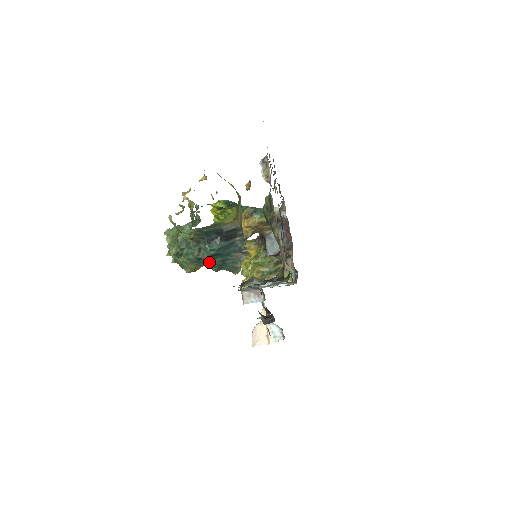
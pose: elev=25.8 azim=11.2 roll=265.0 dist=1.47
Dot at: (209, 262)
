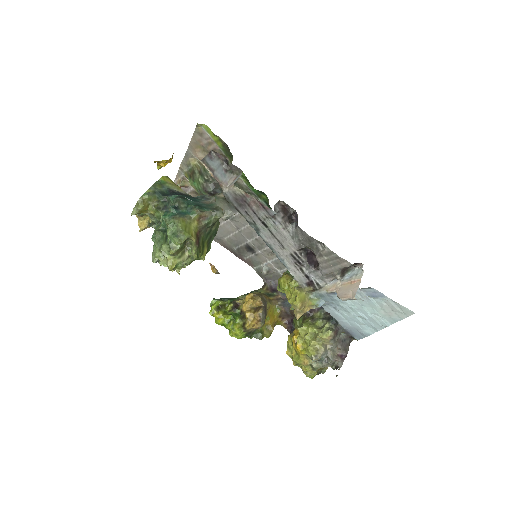
Dot at: (188, 211)
